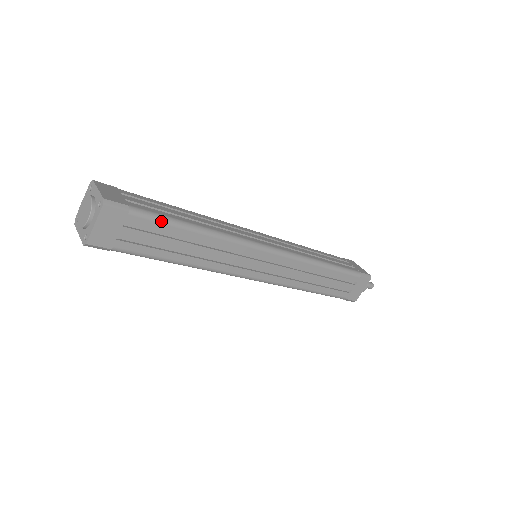
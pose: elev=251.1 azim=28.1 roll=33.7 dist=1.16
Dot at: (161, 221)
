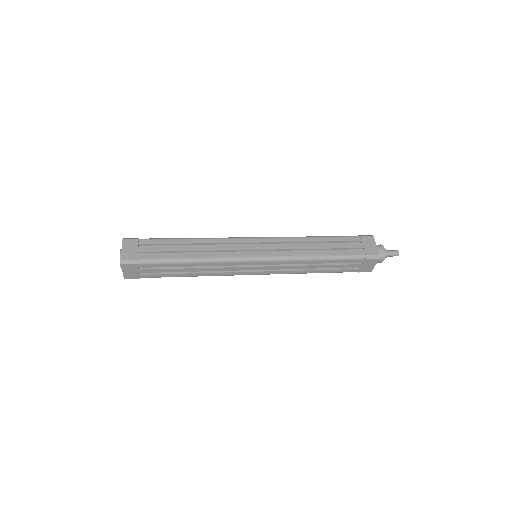
Dot at: (161, 239)
